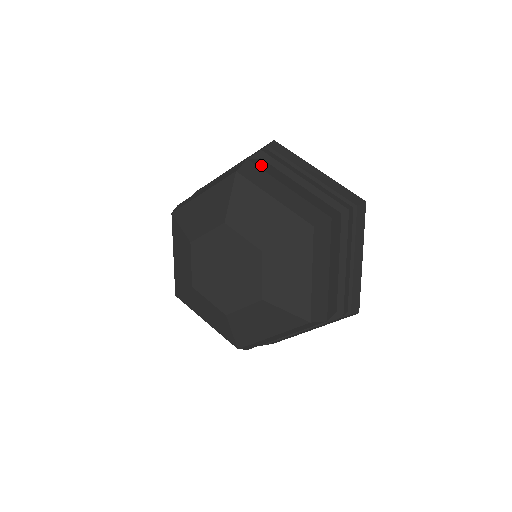
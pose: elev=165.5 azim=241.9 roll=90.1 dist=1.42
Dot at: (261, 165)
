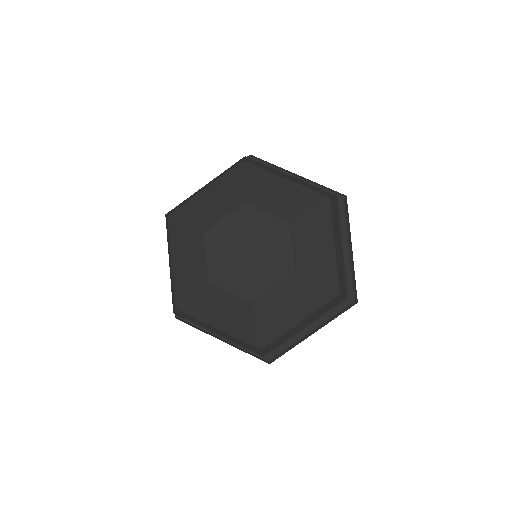
Dot at: occluded
